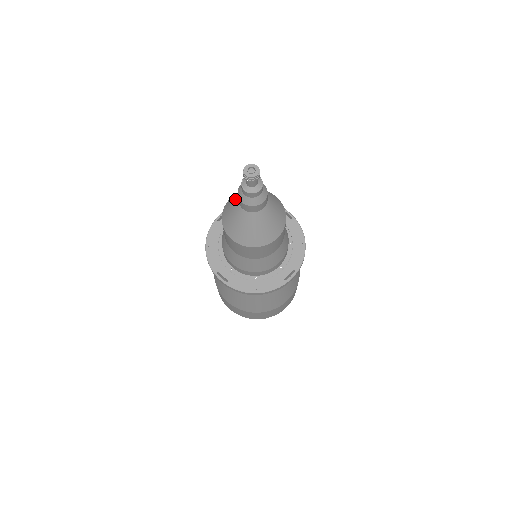
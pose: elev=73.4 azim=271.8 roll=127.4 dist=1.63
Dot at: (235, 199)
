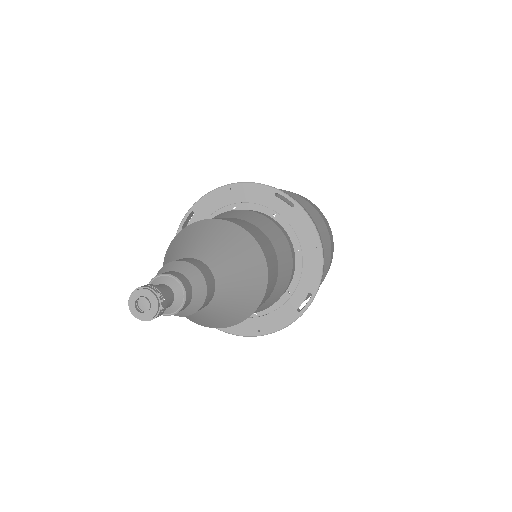
Dot at: occluded
